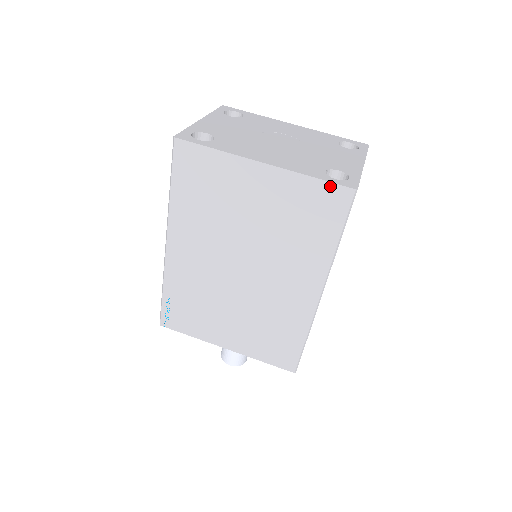
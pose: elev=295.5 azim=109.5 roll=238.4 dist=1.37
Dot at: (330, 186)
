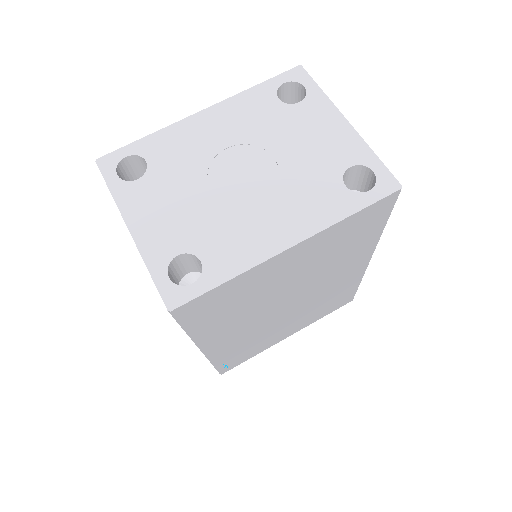
Dot at: (373, 206)
